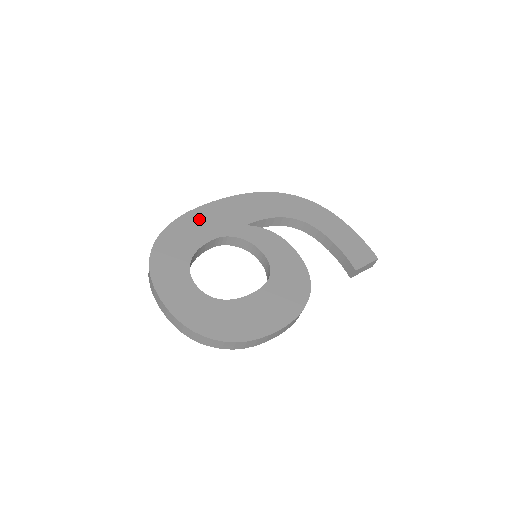
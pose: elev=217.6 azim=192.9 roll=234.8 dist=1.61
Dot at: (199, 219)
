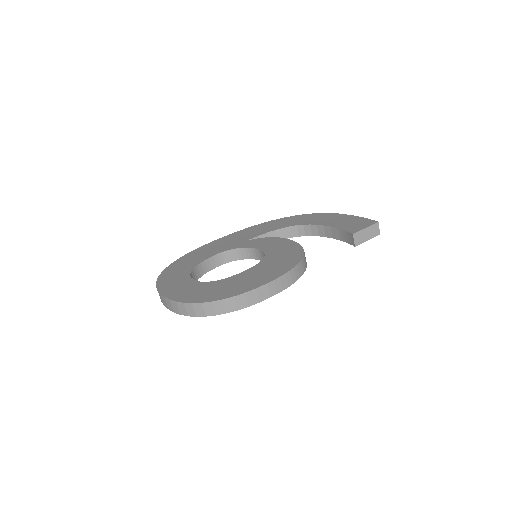
Dot at: (206, 249)
